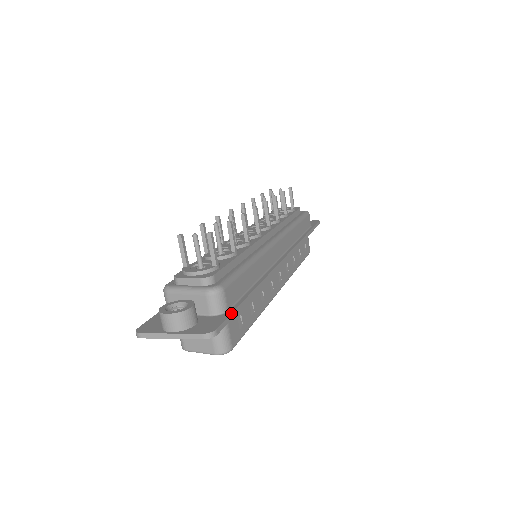
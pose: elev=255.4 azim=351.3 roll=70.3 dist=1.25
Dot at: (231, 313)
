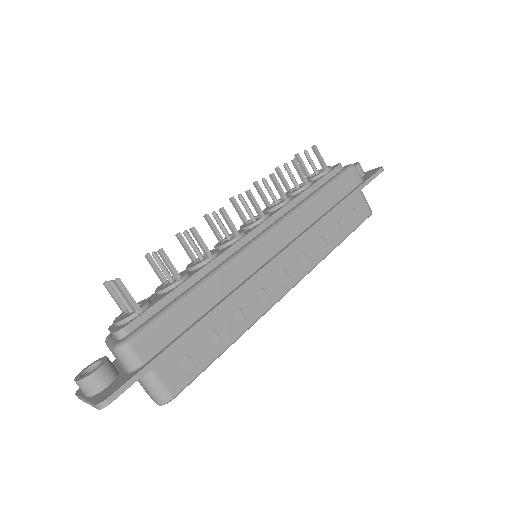
Dot at: (141, 369)
